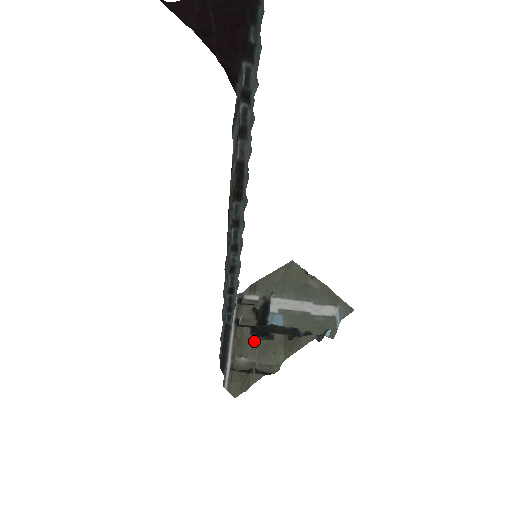
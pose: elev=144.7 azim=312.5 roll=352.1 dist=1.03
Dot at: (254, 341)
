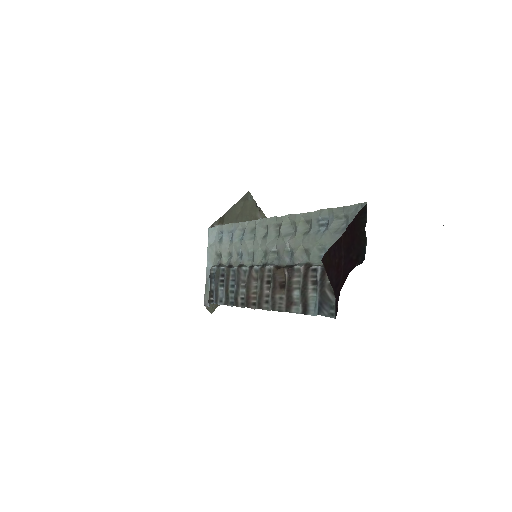
Dot at: occluded
